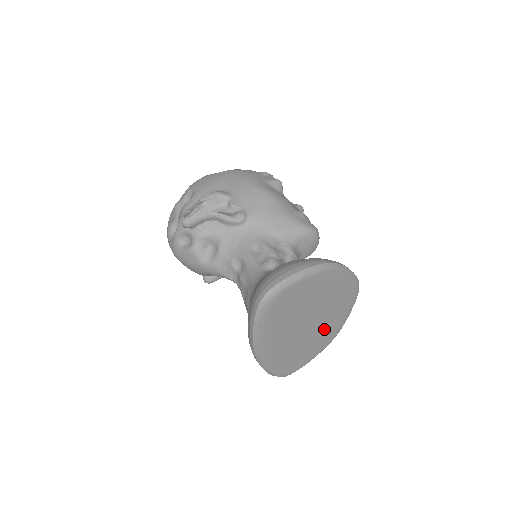
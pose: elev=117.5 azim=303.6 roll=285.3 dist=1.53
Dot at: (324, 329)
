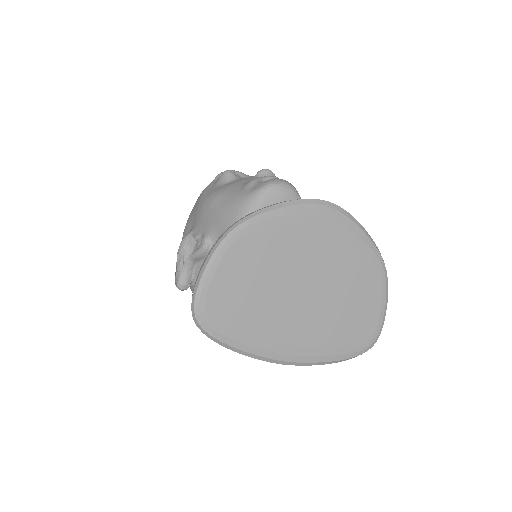
Dot at: (344, 273)
